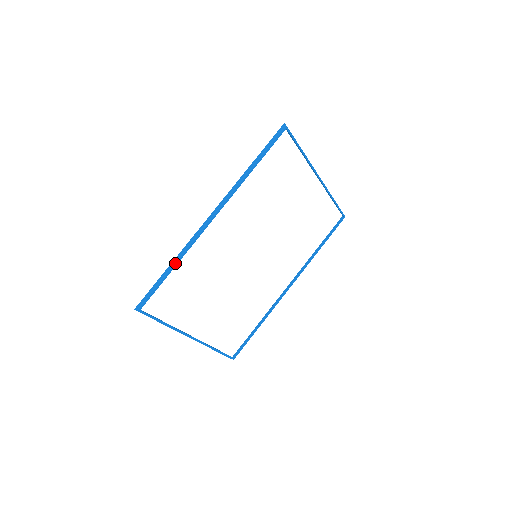
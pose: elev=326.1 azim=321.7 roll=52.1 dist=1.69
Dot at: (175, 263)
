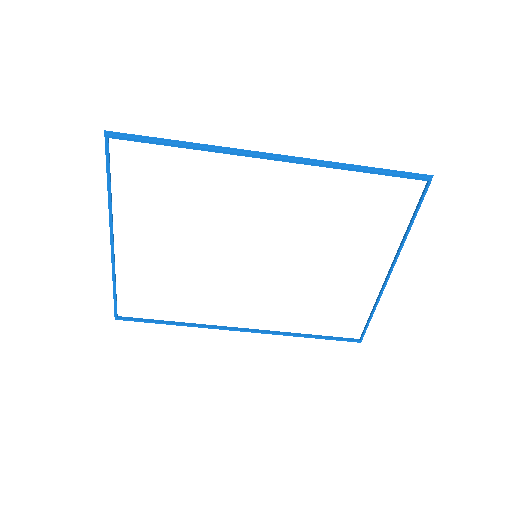
Dot at: (192, 145)
